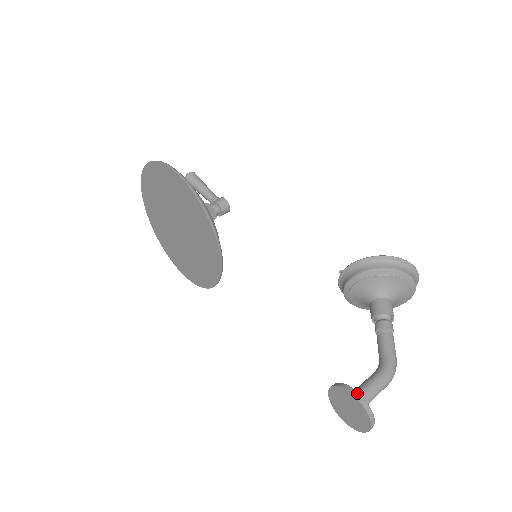
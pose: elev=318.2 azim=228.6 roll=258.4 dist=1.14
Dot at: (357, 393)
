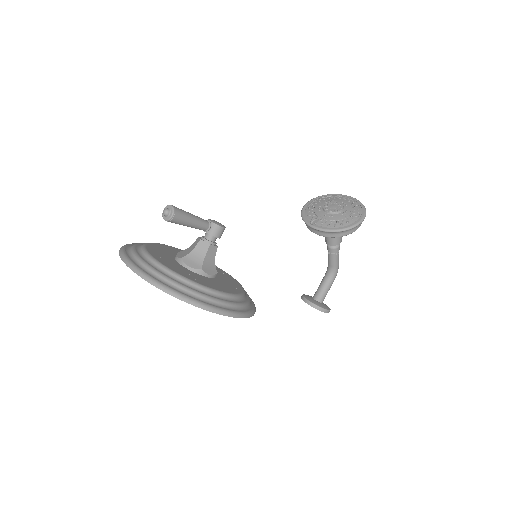
Dot at: (327, 311)
